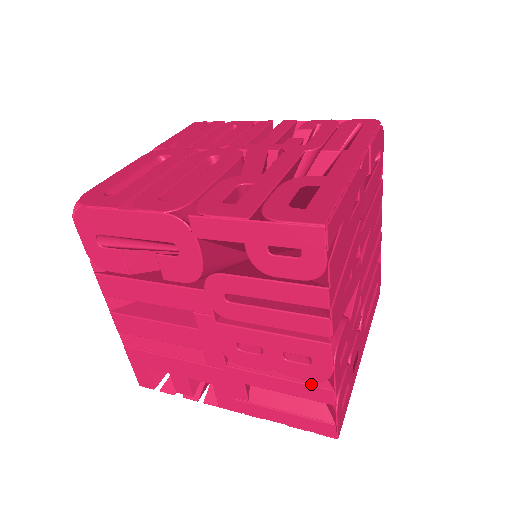
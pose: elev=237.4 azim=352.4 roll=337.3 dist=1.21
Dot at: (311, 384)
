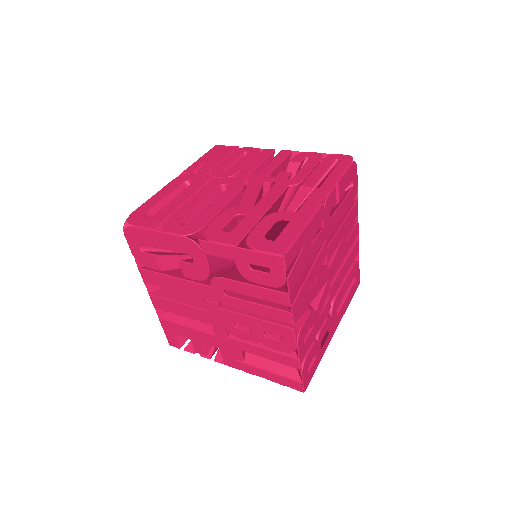
Dot at: (284, 354)
